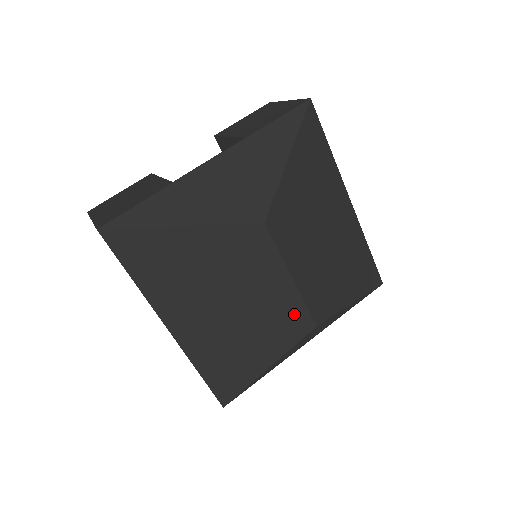
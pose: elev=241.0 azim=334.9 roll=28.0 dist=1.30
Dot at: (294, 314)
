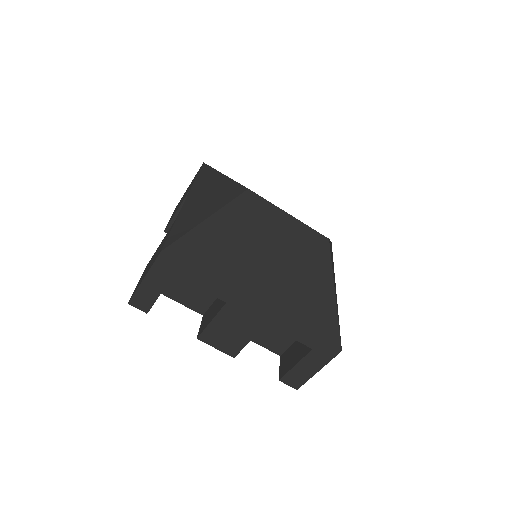
Dot at: (311, 239)
